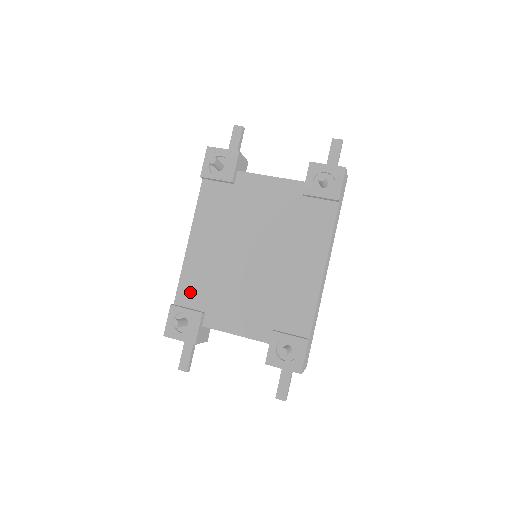
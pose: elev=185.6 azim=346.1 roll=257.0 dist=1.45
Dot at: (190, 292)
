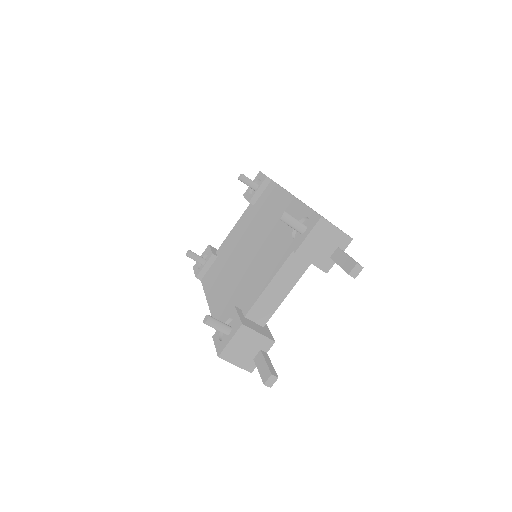
Dot at: occluded
